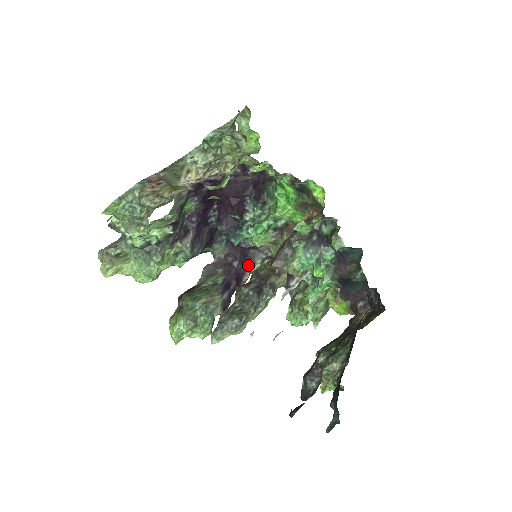
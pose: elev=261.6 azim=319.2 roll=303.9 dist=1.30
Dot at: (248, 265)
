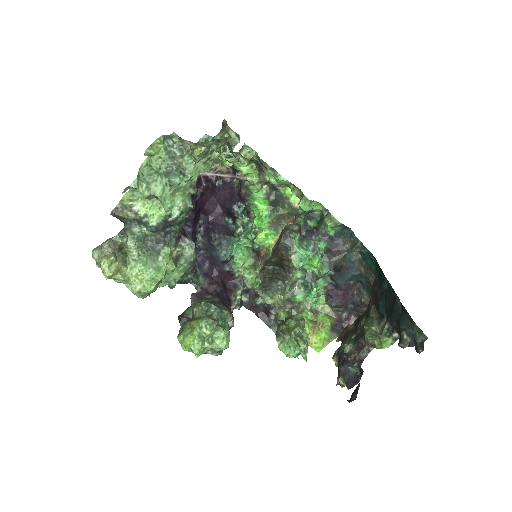
Dot at: (231, 295)
